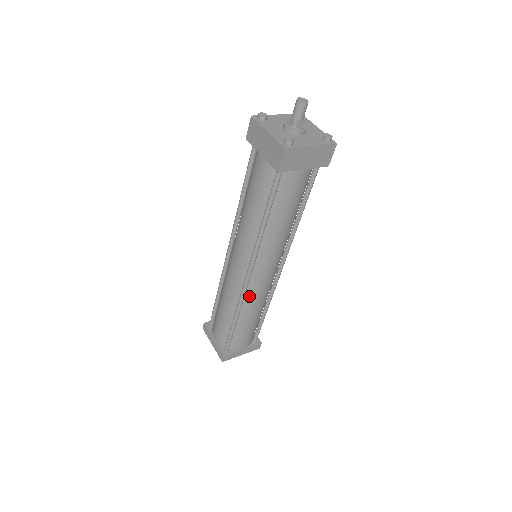
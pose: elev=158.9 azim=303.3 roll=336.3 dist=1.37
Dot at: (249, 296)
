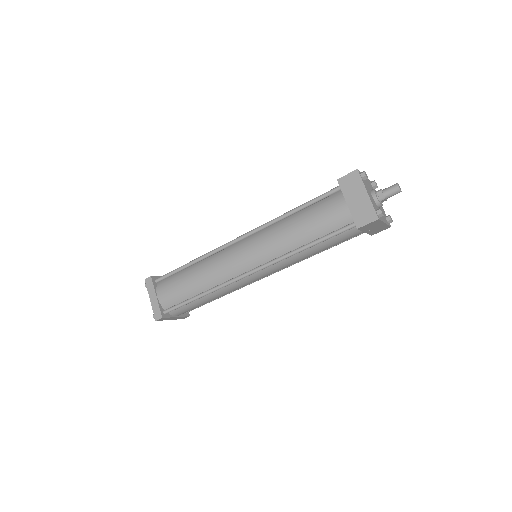
Dot at: (231, 285)
